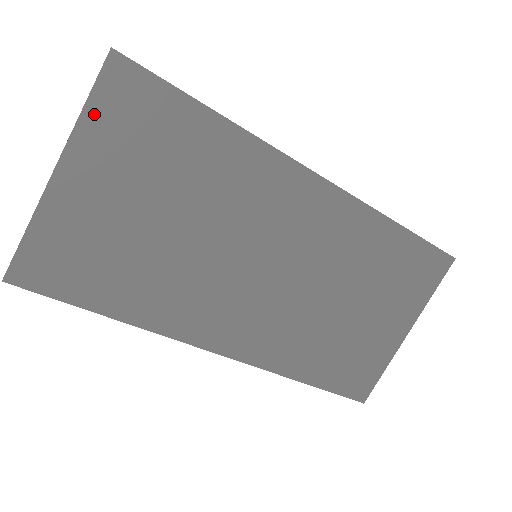
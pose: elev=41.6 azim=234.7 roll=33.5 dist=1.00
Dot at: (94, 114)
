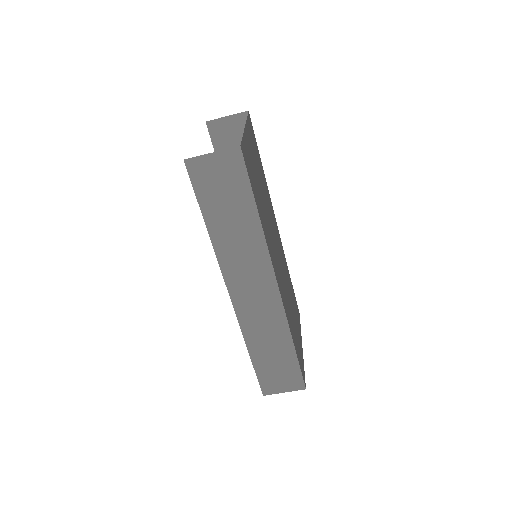
Dot at: (248, 123)
